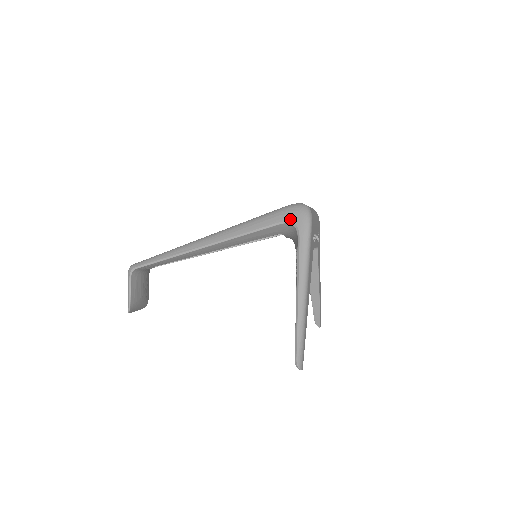
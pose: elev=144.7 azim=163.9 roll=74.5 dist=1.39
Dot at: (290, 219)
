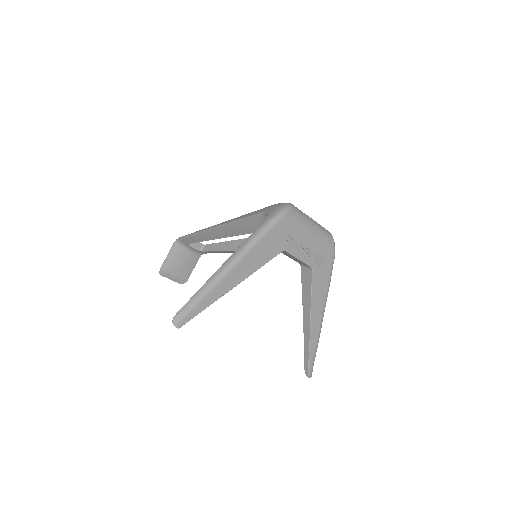
Dot at: (268, 210)
